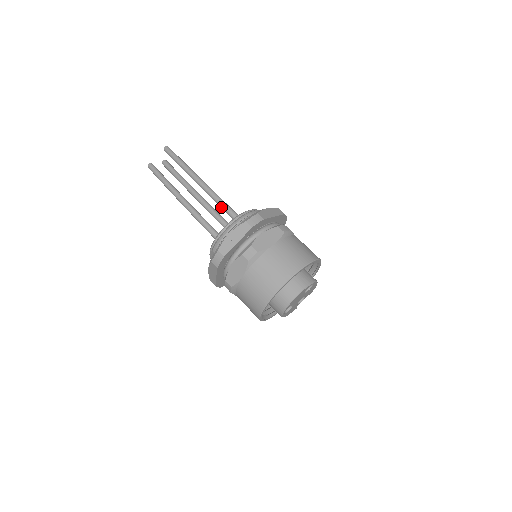
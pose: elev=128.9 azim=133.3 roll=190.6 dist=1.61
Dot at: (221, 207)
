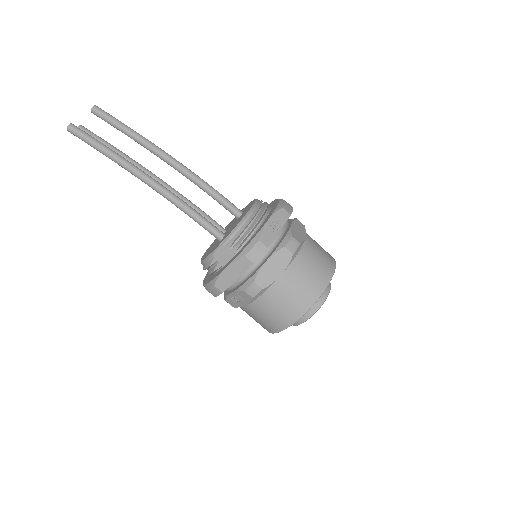
Dot at: (211, 194)
